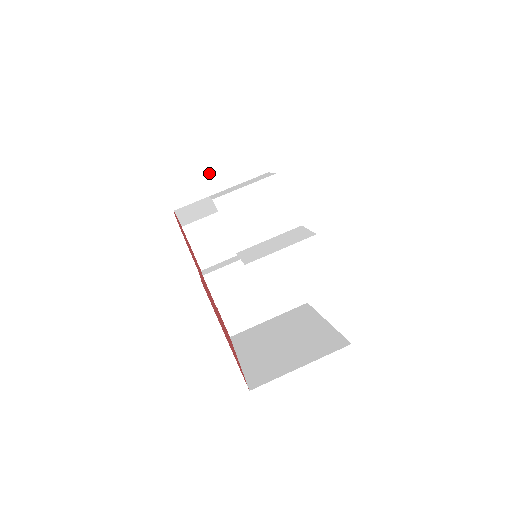
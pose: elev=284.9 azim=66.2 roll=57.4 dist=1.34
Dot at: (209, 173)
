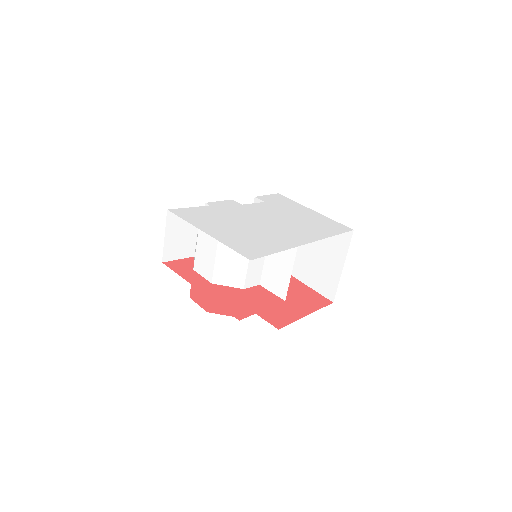
Dot at: (166, 253)
